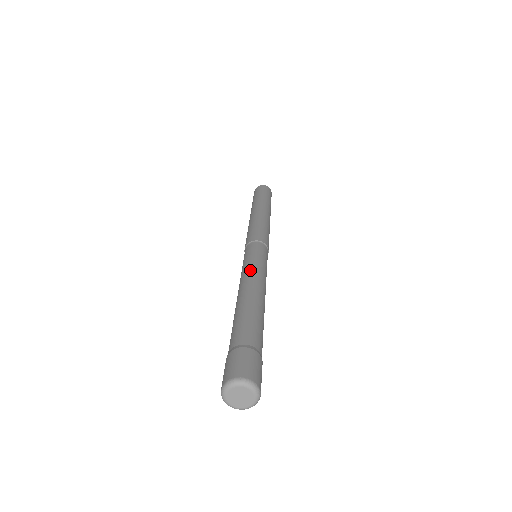
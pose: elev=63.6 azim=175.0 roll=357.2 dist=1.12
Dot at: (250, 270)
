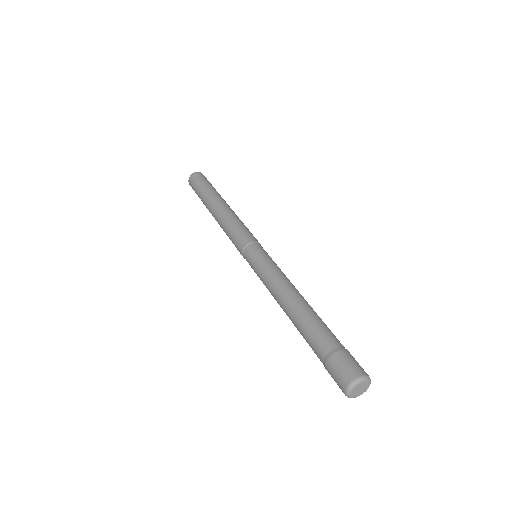
Dot at: (270, 280)
